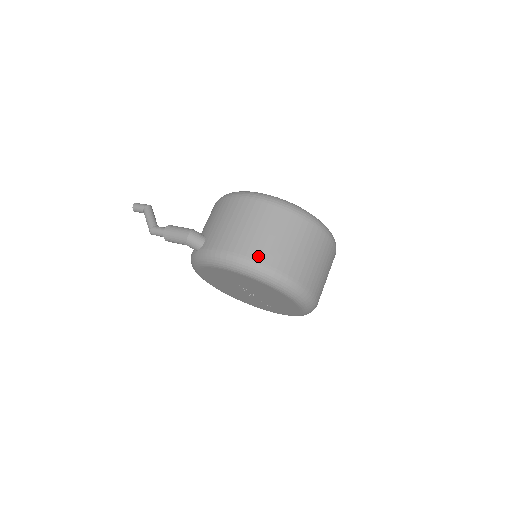
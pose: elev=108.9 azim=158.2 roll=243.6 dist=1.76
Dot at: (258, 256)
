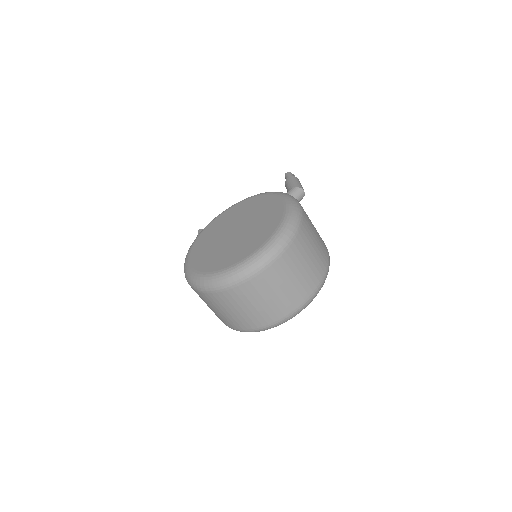
Dot at: (222, 321)
